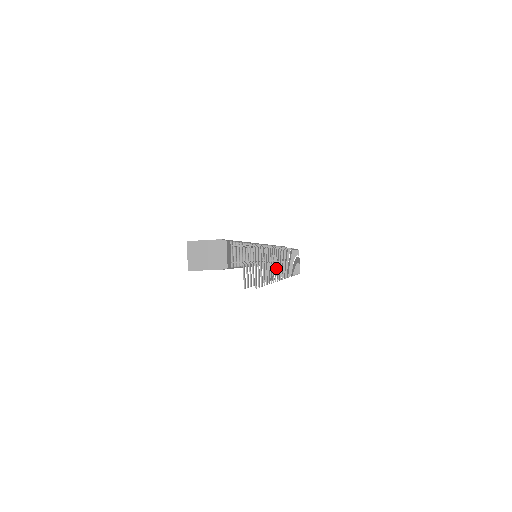
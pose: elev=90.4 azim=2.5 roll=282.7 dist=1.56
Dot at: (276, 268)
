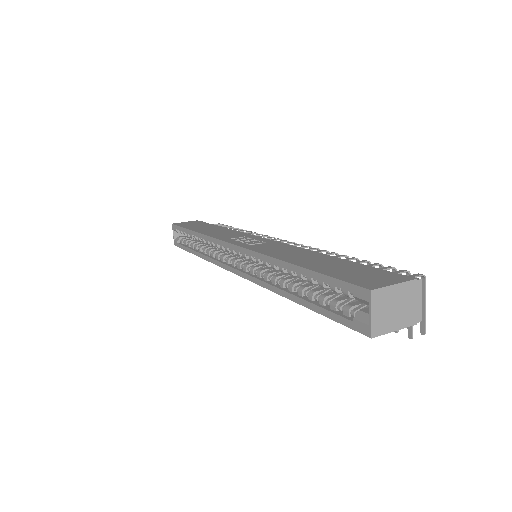
Dot at: occluded
